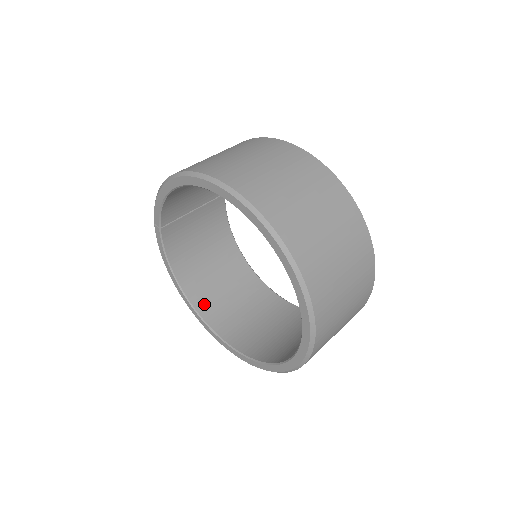
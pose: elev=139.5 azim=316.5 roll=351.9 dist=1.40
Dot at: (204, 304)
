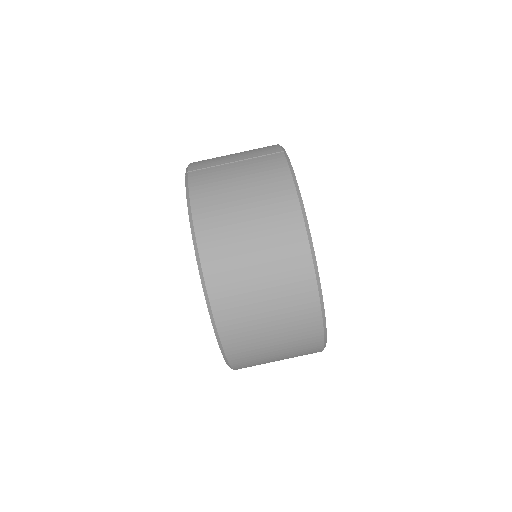
Dot at: occluded
